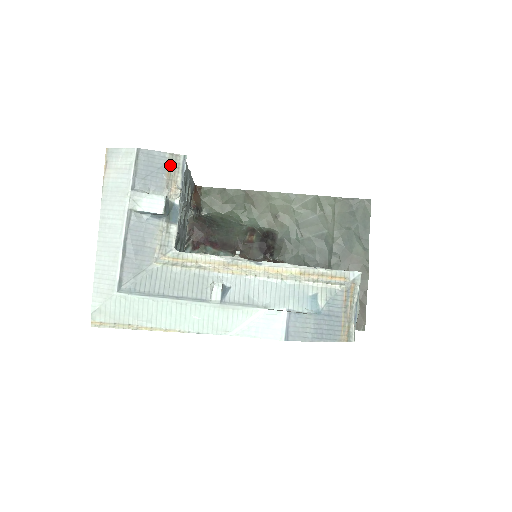
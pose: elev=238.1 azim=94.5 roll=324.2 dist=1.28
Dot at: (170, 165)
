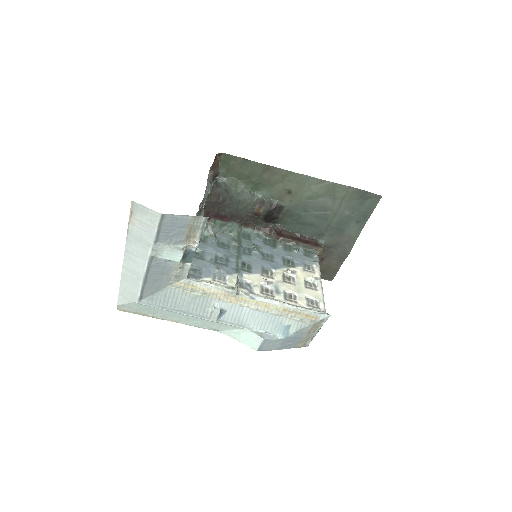
Dot at: (191, 225)
